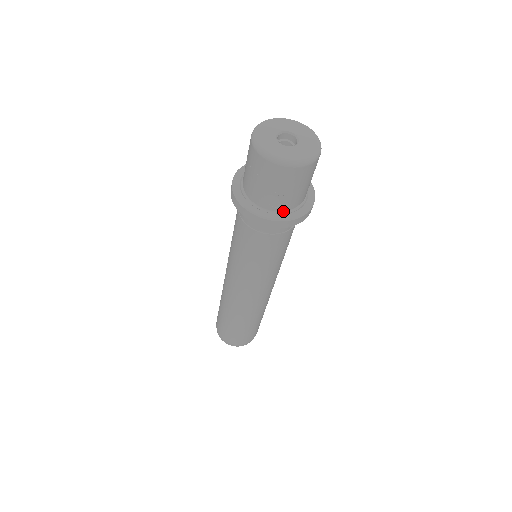
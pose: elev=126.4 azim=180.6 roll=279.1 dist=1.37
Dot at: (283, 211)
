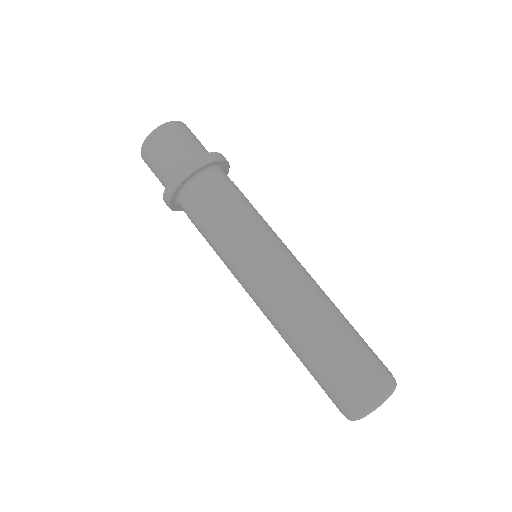
Dot at: occluded
